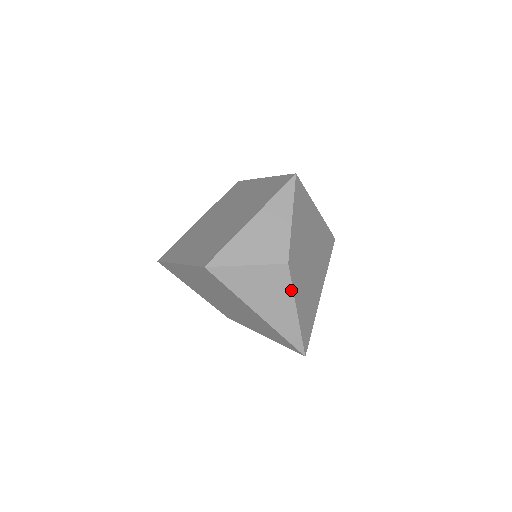
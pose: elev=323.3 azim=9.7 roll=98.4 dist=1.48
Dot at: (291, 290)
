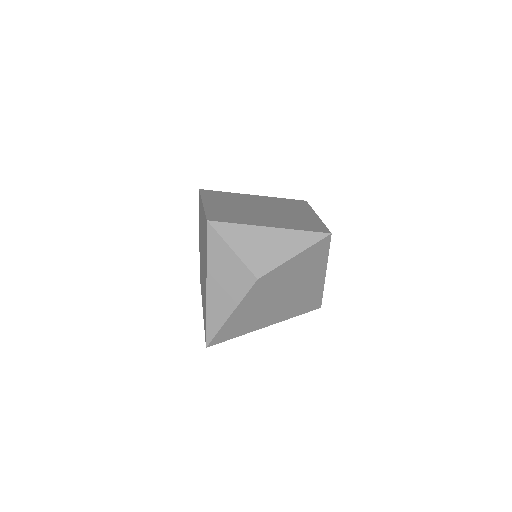
Dot at: (242, 297)
